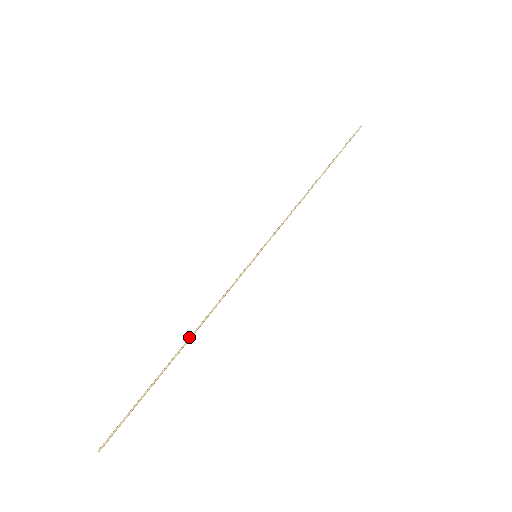
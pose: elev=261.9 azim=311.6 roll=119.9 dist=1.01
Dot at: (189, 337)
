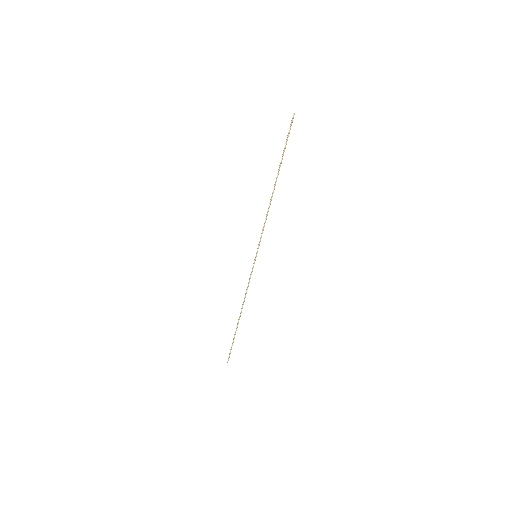
Dot at: (241, 311)
